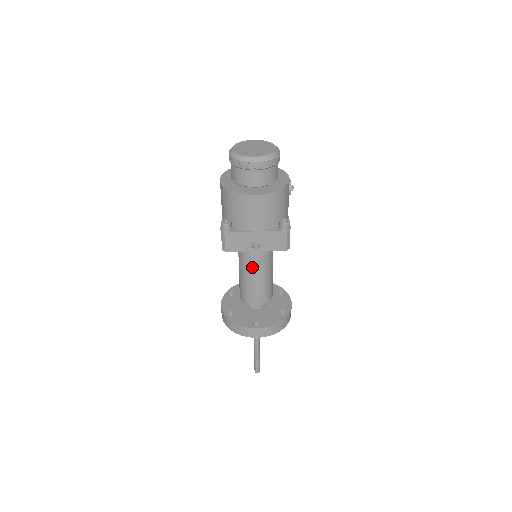
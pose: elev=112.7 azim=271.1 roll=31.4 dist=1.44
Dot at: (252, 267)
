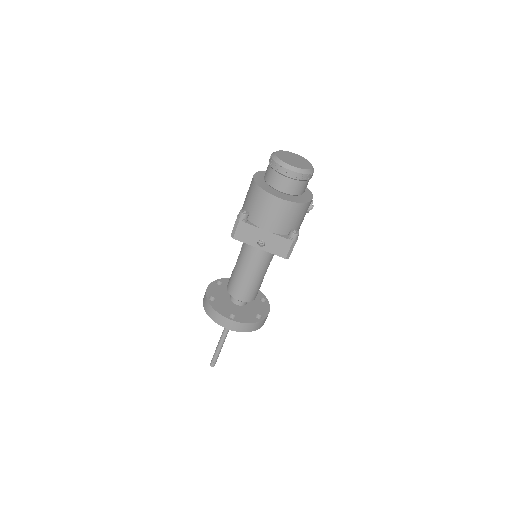
Dot at: (249, 263)
